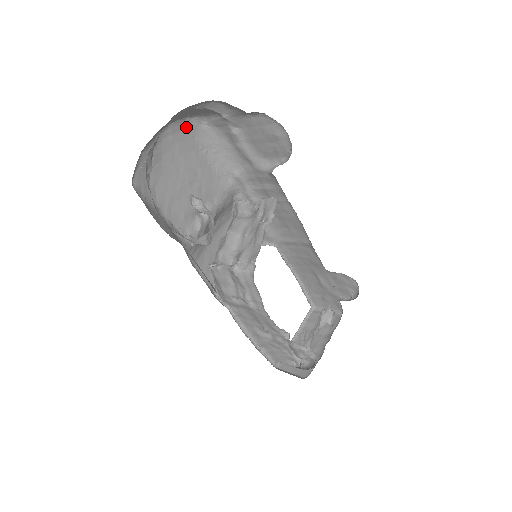
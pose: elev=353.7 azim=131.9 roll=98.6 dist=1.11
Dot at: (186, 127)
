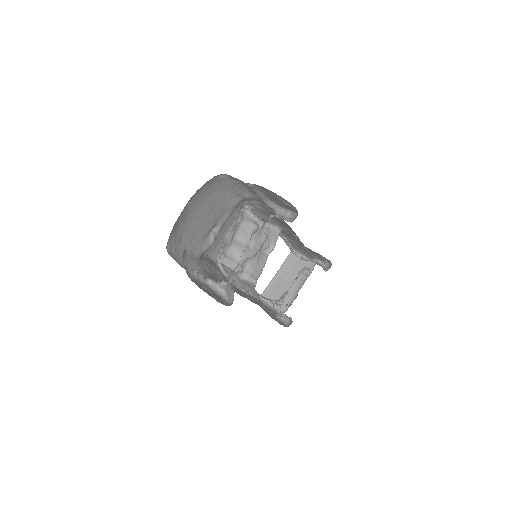
Dot at: (208, 183)
